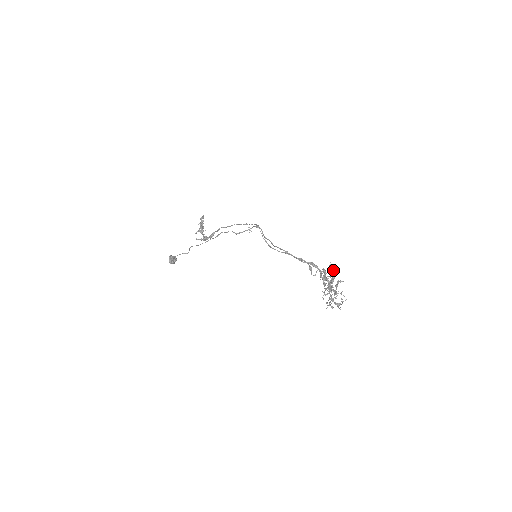
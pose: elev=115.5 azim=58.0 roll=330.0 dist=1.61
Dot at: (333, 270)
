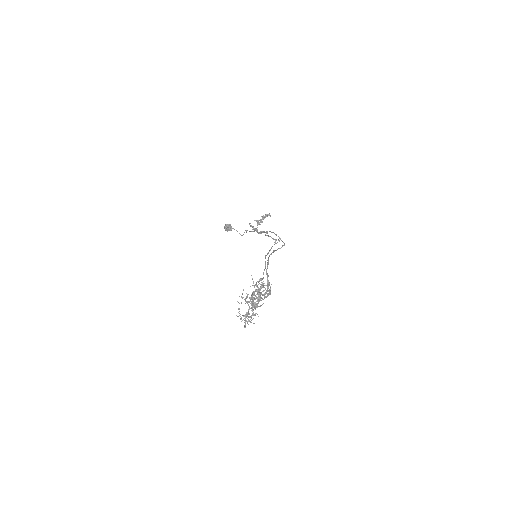
Dot at: (268, 293)
